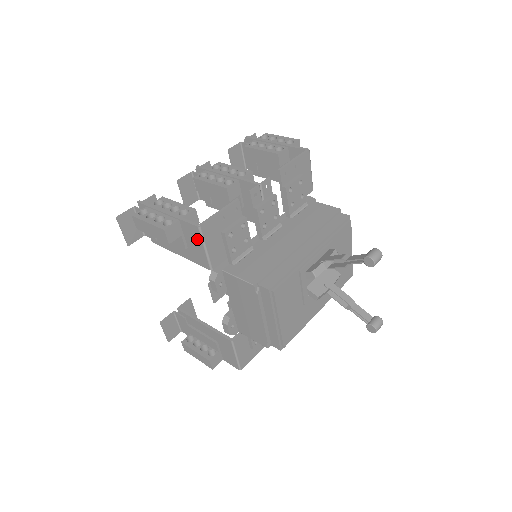
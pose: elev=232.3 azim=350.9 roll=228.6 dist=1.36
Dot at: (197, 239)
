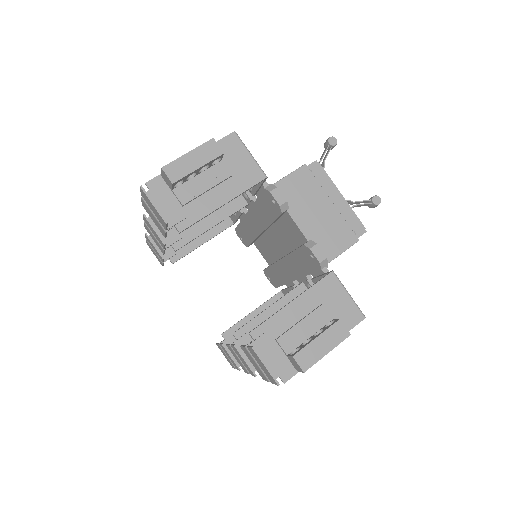
Dot at: (238, 149)
